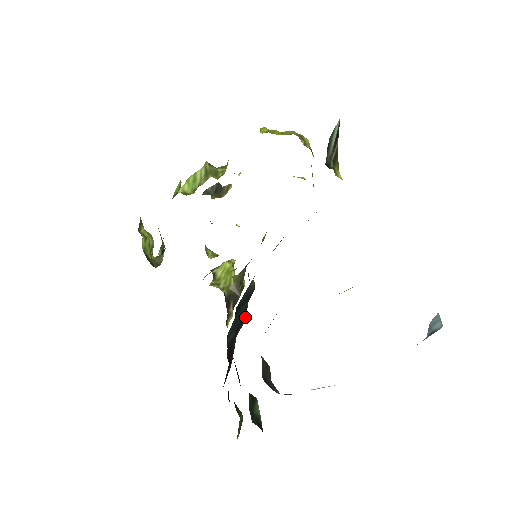
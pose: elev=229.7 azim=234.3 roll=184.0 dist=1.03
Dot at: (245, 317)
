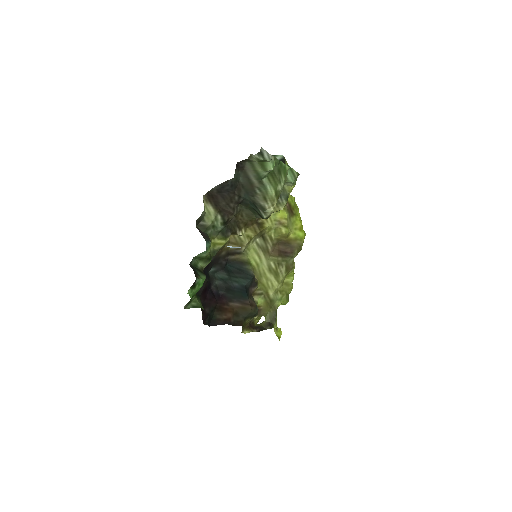
Dot at: (248, 305)
